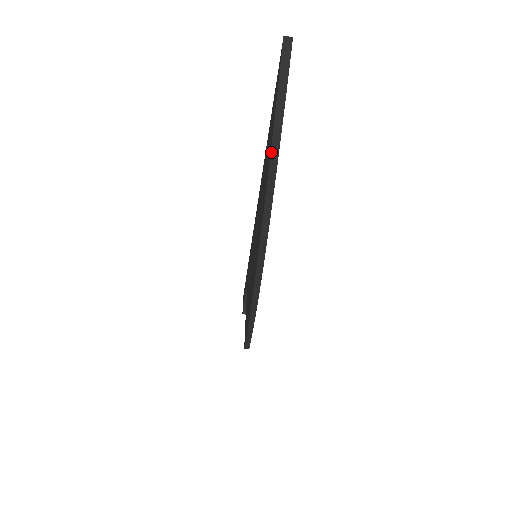
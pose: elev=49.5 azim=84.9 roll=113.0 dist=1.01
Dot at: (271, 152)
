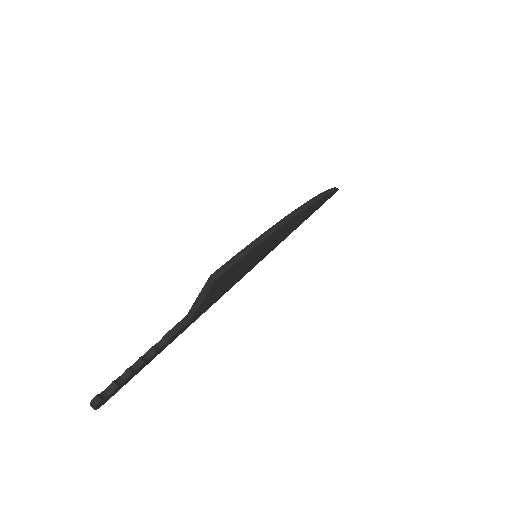
Dot at: (327, 190)
